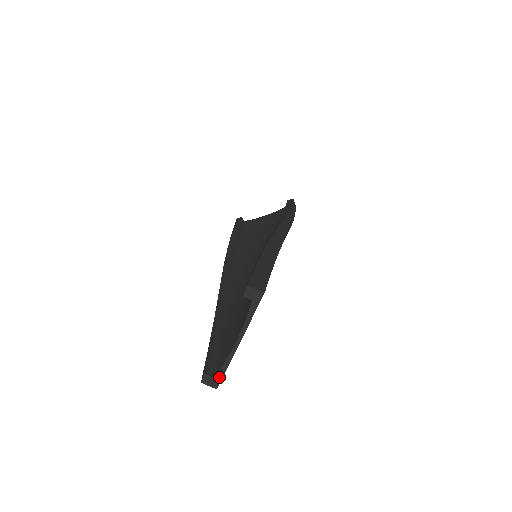
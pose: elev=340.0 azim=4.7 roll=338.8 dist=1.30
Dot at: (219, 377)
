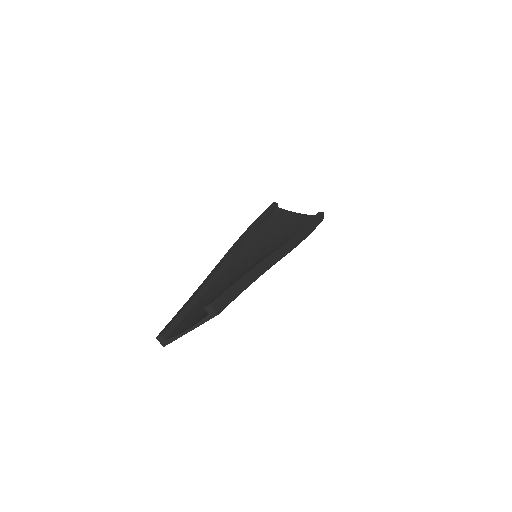
Dot at: (168, 342)
